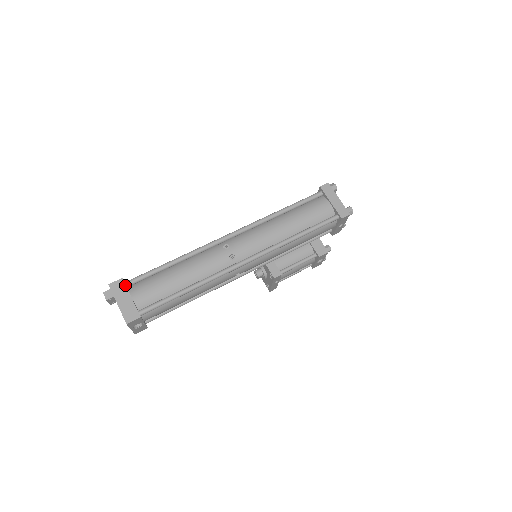
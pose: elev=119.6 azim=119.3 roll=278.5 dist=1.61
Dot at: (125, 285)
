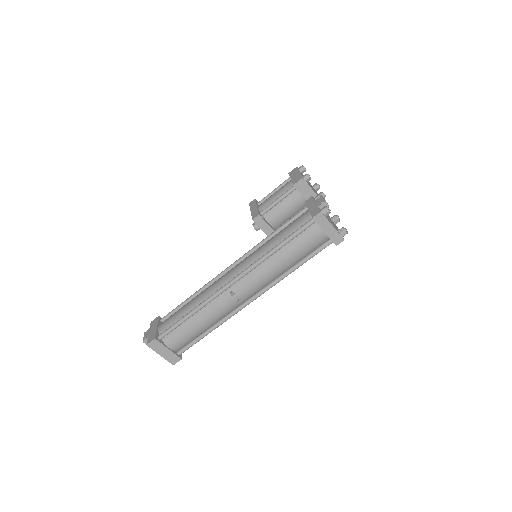
Dot at: (160, 343)
